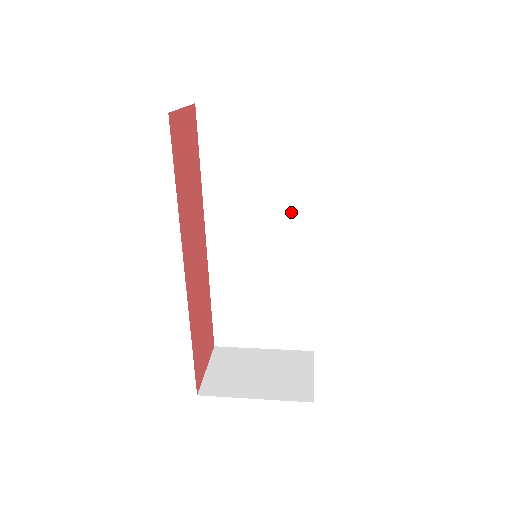
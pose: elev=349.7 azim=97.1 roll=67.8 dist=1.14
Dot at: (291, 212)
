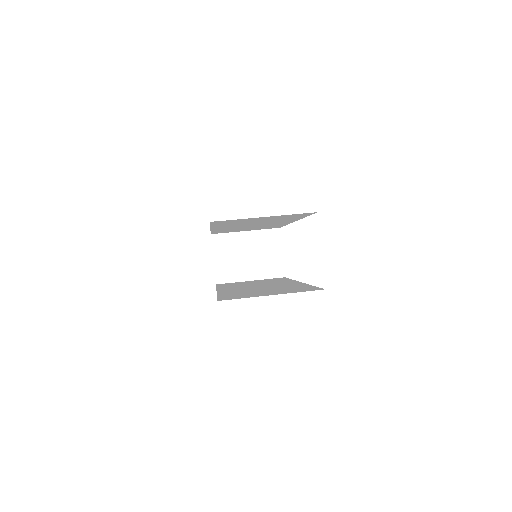
Dot at: occluded
